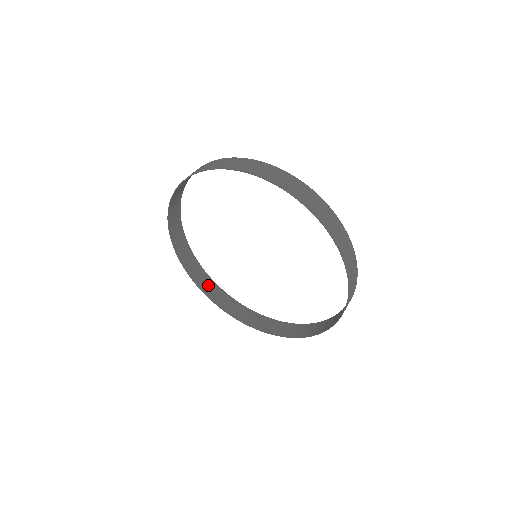
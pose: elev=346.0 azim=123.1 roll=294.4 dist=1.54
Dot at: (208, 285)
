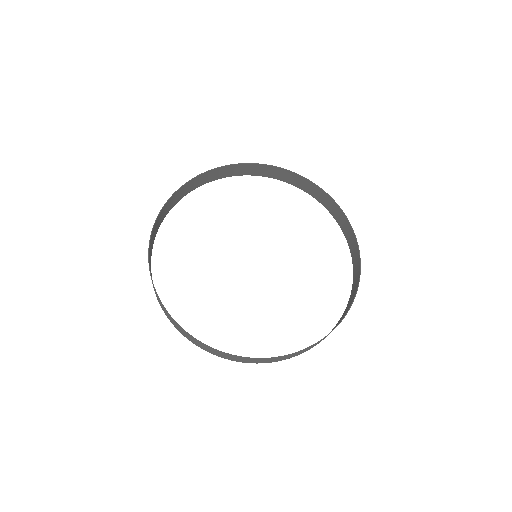
Dot at: (266, 170)
